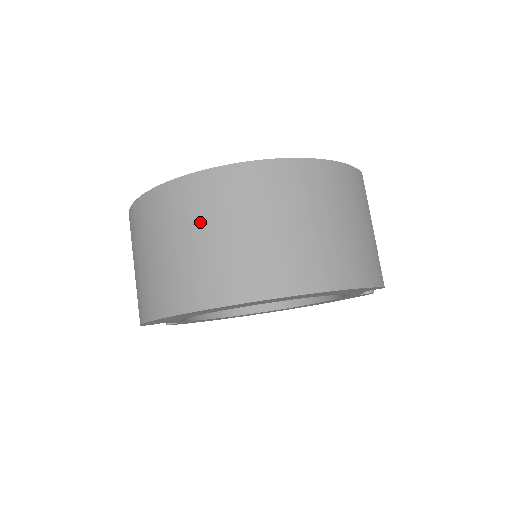
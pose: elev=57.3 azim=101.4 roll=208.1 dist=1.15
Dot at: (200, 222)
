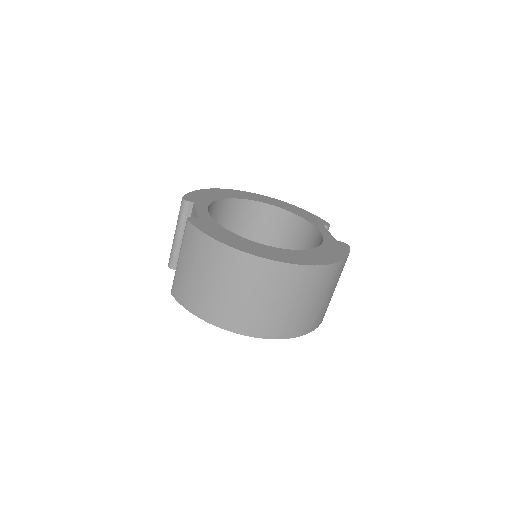
Dot at: (260, 290)
